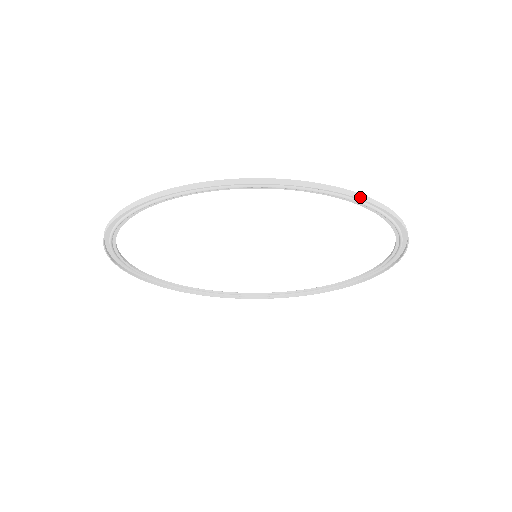
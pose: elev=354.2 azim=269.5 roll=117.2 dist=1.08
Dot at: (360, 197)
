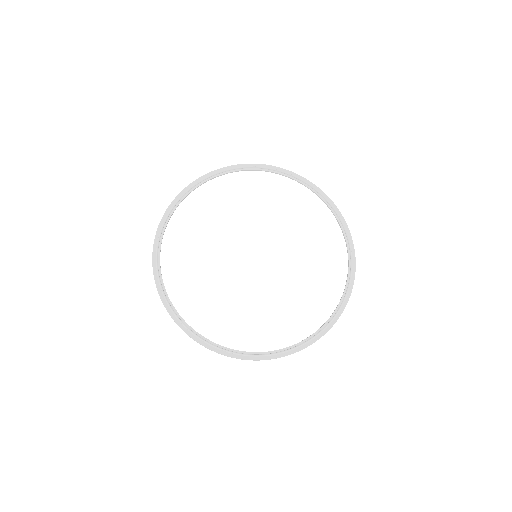
Dot at: occluded
